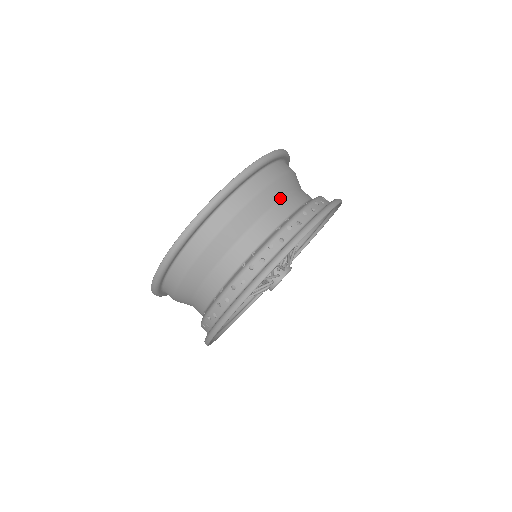
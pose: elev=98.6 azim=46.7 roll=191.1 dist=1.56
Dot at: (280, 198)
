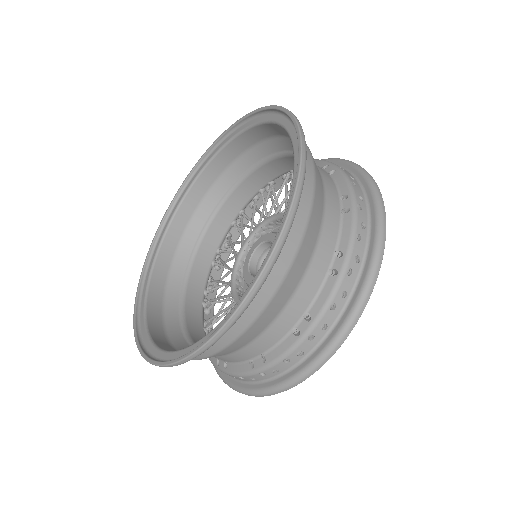
Dot at: occluded
